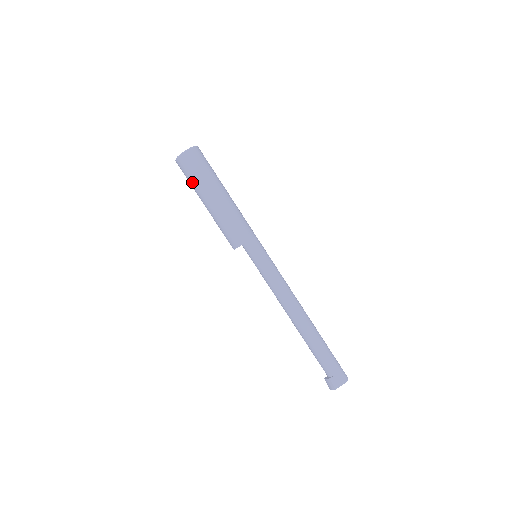
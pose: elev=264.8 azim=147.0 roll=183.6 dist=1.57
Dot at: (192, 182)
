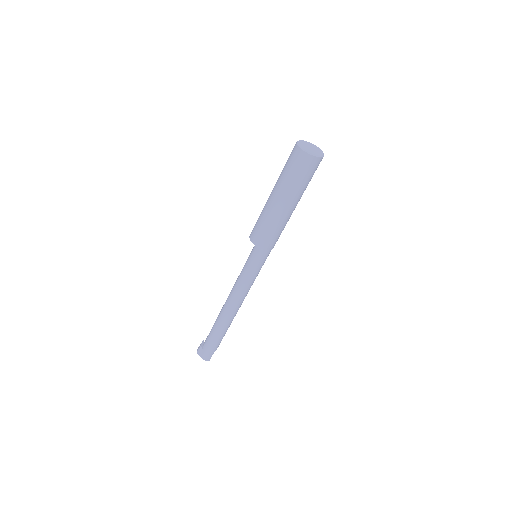
Dot at: (283, 169)
